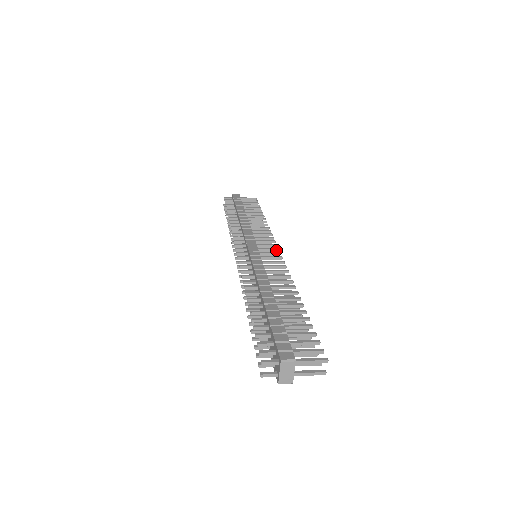
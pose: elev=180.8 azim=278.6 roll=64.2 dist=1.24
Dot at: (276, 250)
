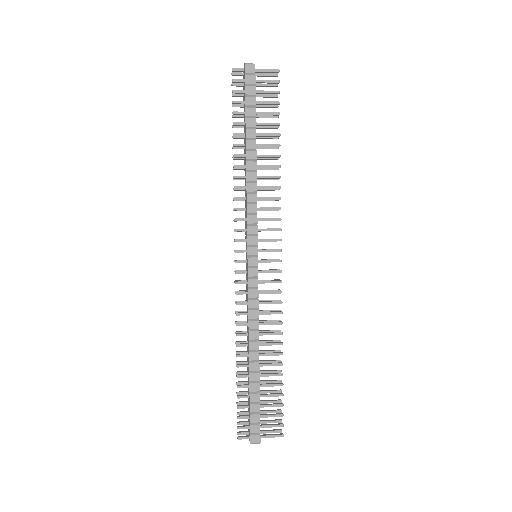
Dot at: occluded
